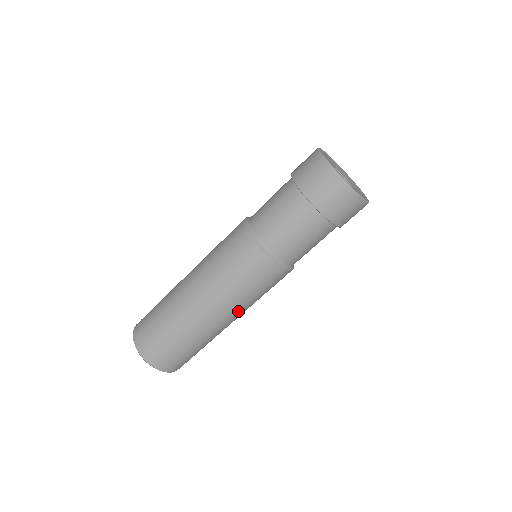
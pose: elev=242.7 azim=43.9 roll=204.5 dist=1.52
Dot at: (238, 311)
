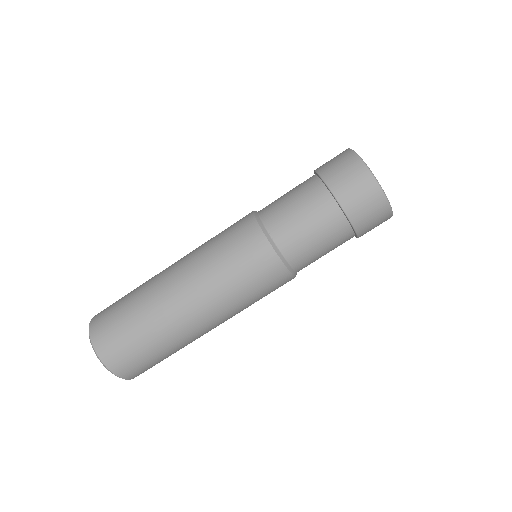
Dot at: (224, 314)
